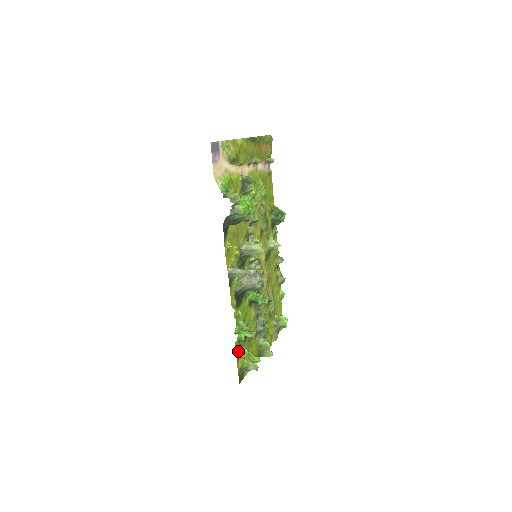
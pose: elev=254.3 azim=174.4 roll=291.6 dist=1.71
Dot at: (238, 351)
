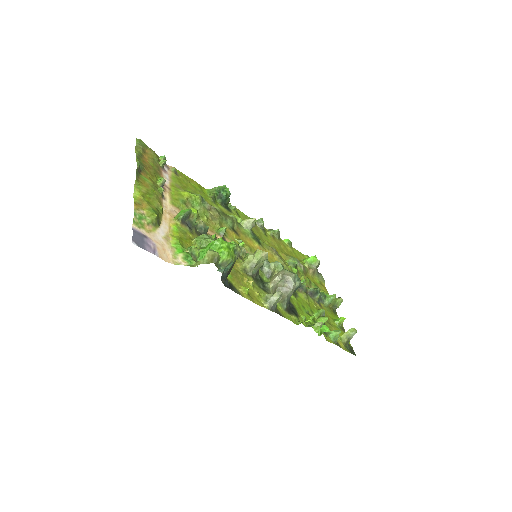
Dot at: (333, 341)
